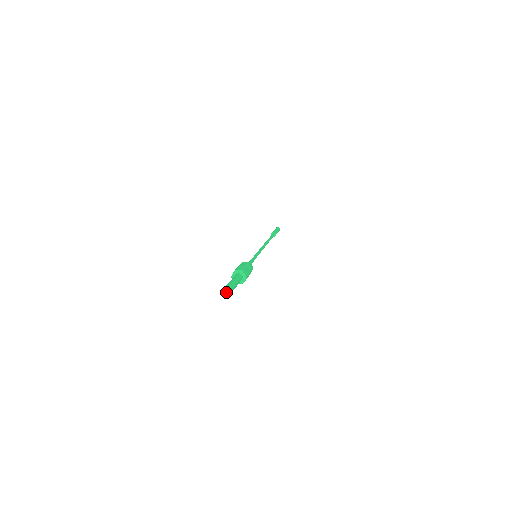
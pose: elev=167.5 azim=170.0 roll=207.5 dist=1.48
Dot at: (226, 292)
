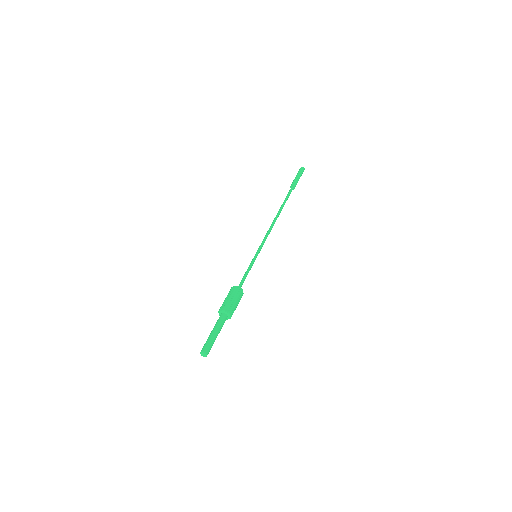
Dot at: (203, 355)
